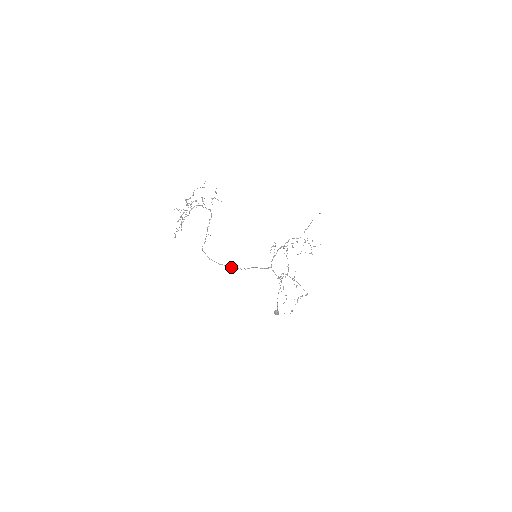
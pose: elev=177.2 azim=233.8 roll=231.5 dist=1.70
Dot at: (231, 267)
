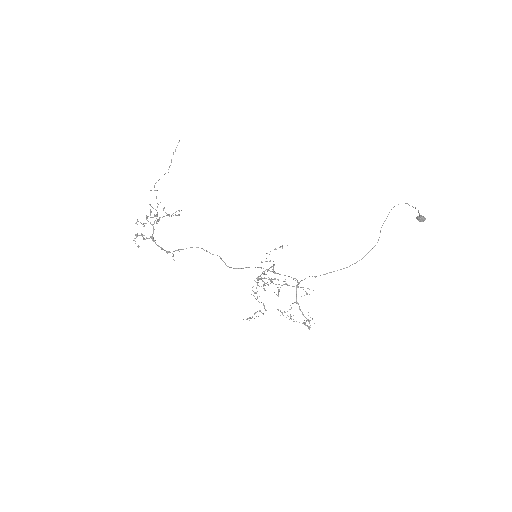
Dot at: (227, 266)
